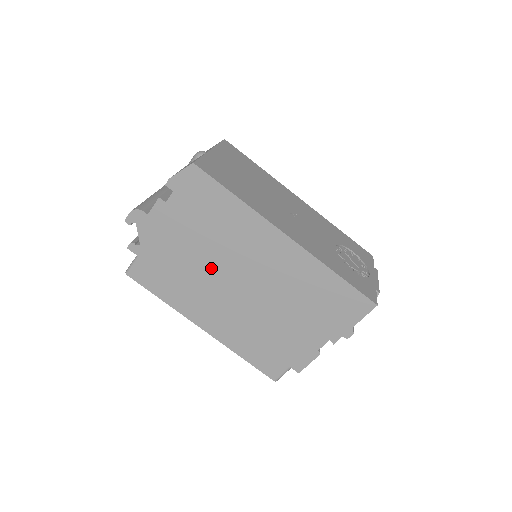
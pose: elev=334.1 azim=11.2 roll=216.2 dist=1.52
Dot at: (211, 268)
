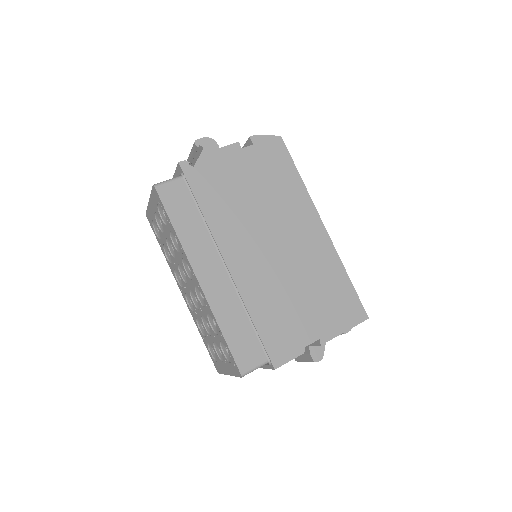
Dot at: (248, 220)
